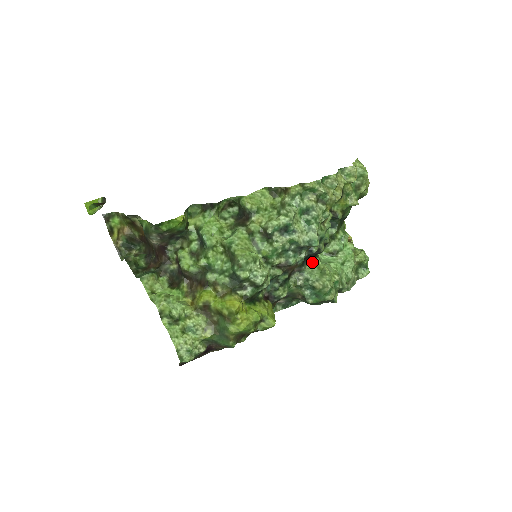
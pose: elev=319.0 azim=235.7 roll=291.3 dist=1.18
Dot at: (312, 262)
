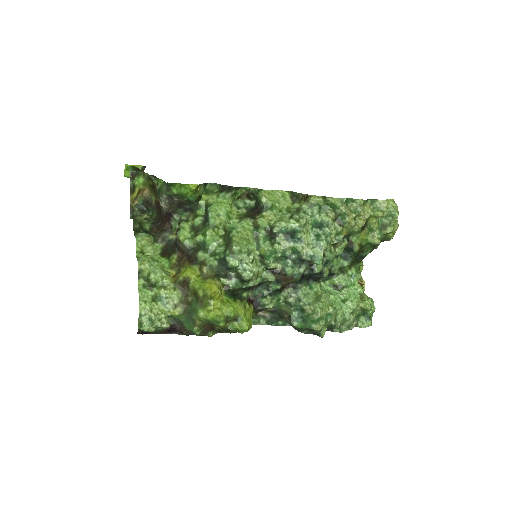
Dot at: (311, 285)
